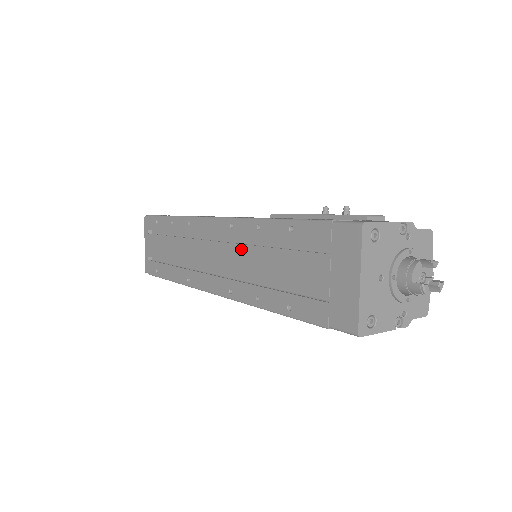
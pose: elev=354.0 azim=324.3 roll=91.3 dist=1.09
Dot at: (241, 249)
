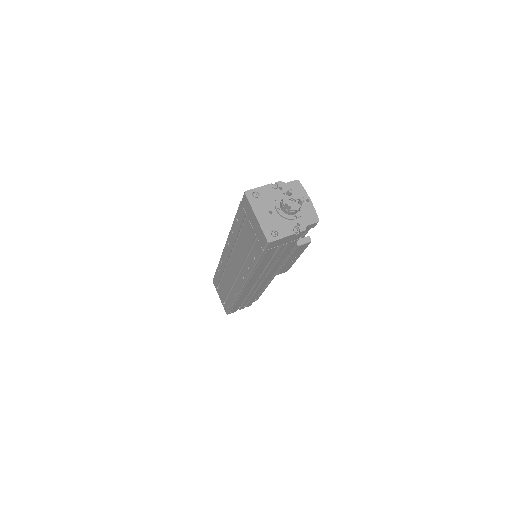
Dot at: (235, 251)
